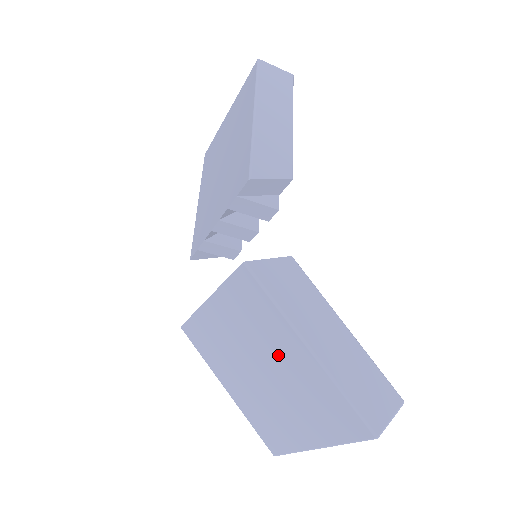
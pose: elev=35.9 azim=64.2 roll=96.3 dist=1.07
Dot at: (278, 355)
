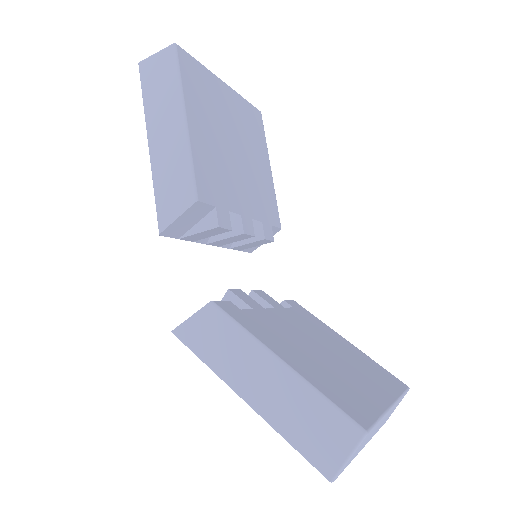
Dot at: occluded
